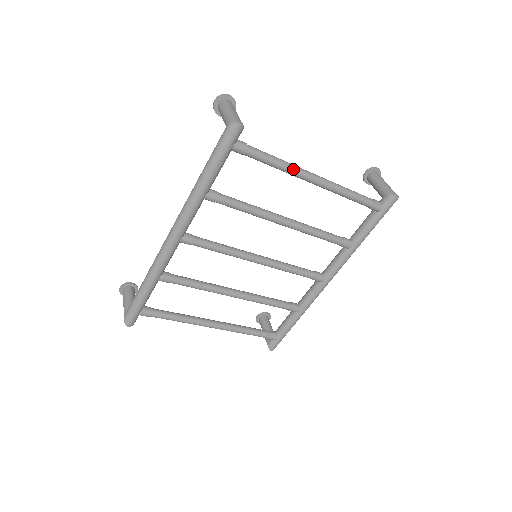
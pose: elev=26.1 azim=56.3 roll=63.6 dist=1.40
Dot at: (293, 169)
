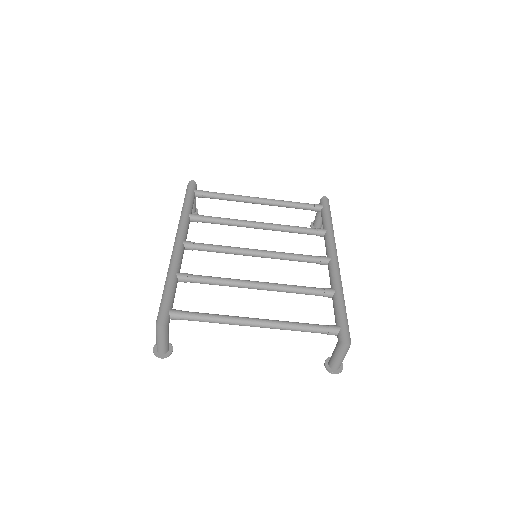
Dot at: (240, 195)
